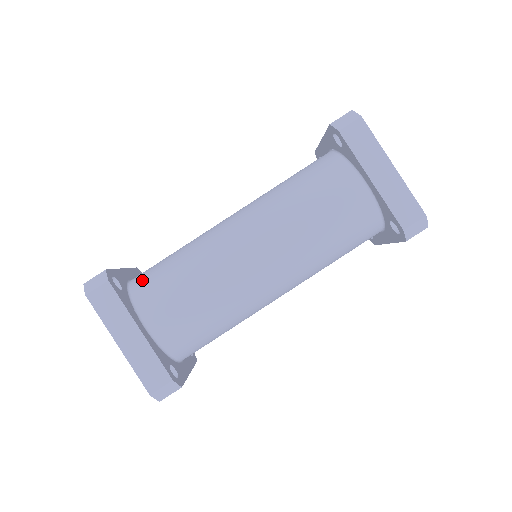
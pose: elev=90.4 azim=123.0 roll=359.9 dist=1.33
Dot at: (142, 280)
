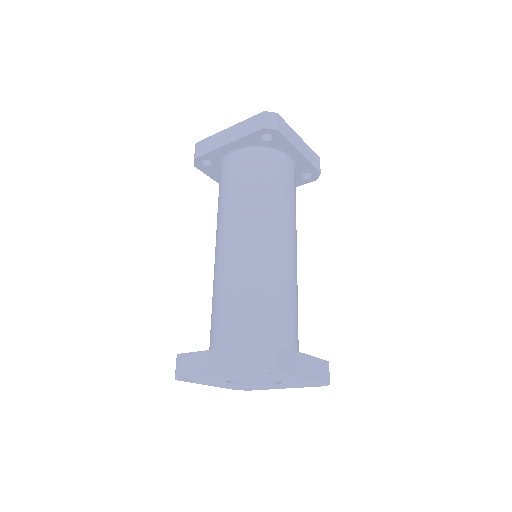
Dot at: (254, 334)
